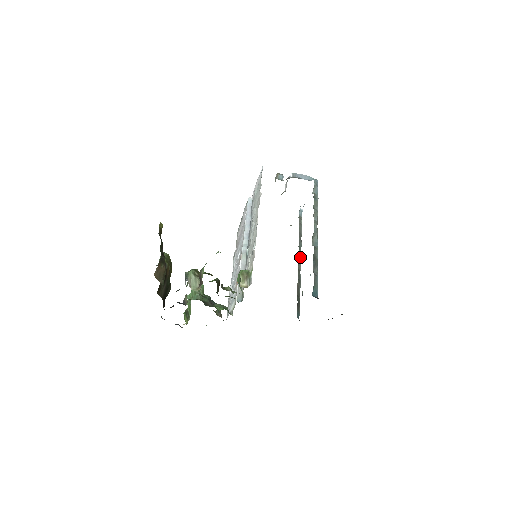
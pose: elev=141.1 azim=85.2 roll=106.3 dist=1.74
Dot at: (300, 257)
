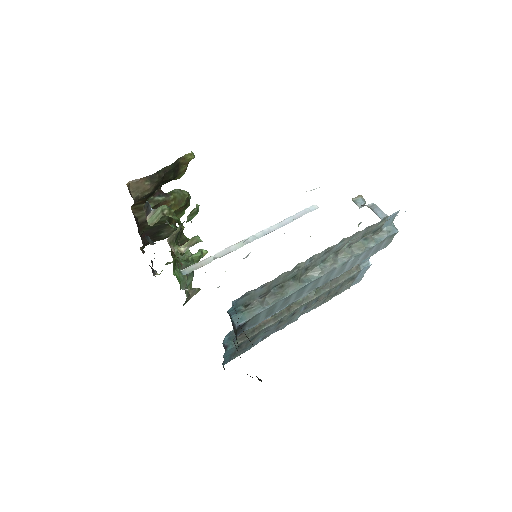
Dot at: (308, 300)
